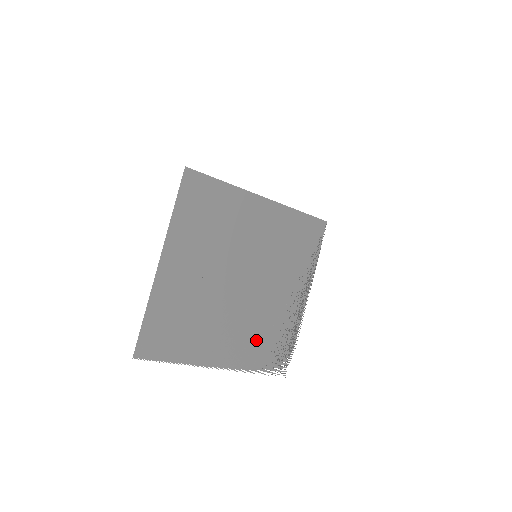
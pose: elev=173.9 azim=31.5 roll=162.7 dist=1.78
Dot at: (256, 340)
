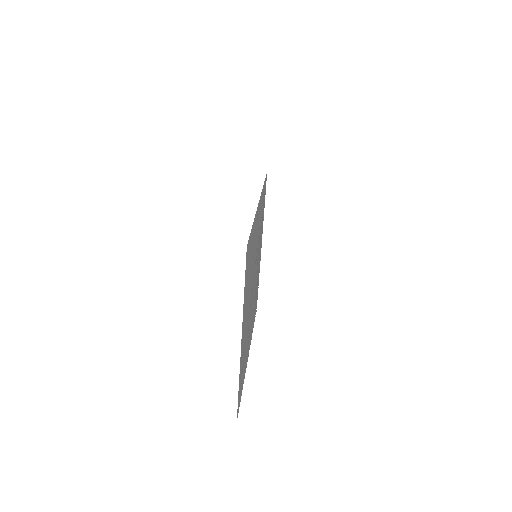
Dot at: occluded
